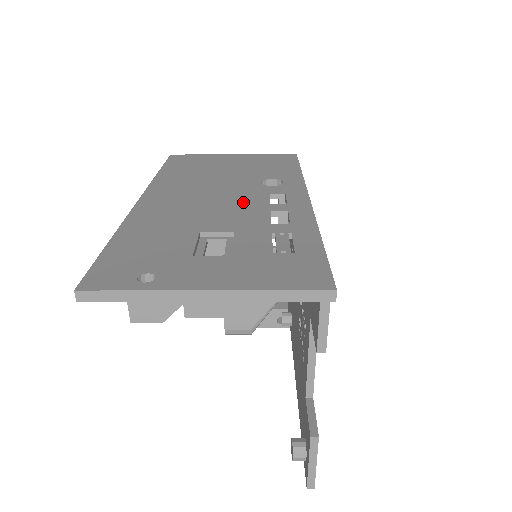
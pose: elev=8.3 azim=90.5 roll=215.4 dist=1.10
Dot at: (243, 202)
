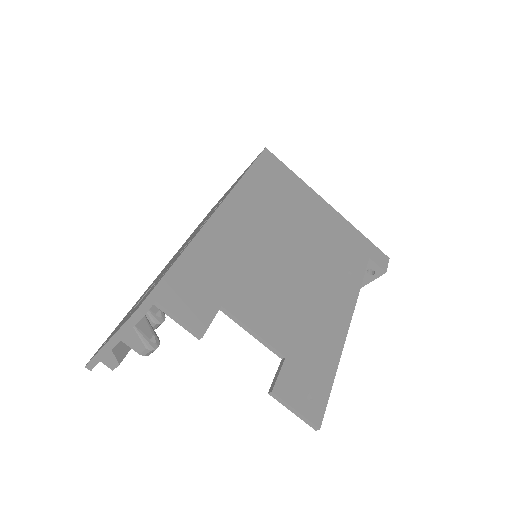
Dot at: (187, 242)
